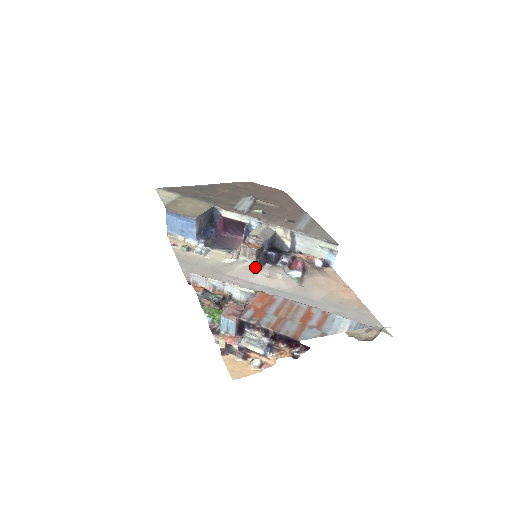
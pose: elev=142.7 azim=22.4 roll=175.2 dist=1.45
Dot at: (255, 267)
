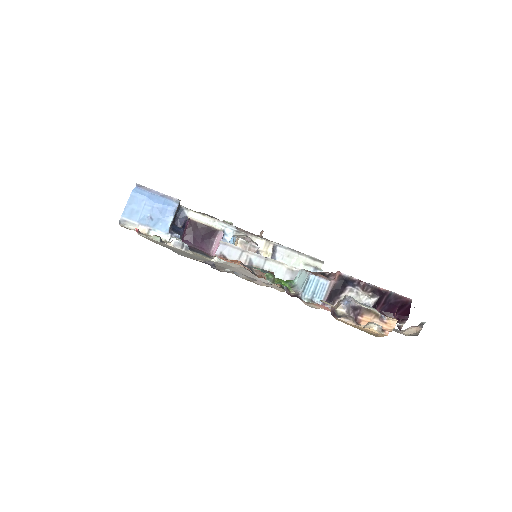
Dot at: occluded
